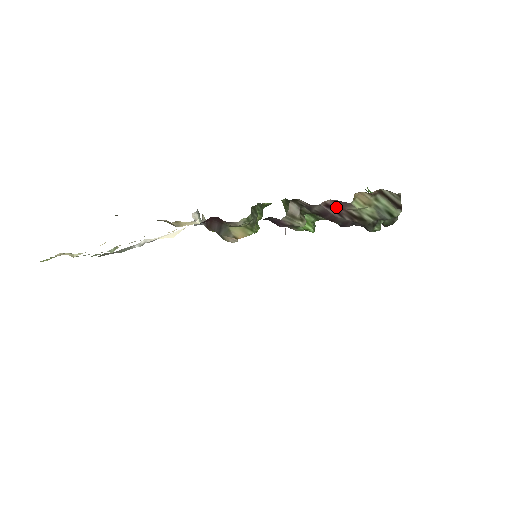
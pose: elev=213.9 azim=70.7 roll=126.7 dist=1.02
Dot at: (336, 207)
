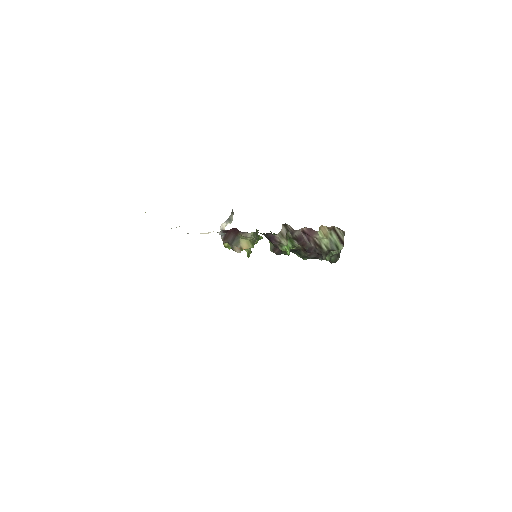
Dot at: (308, 234)
